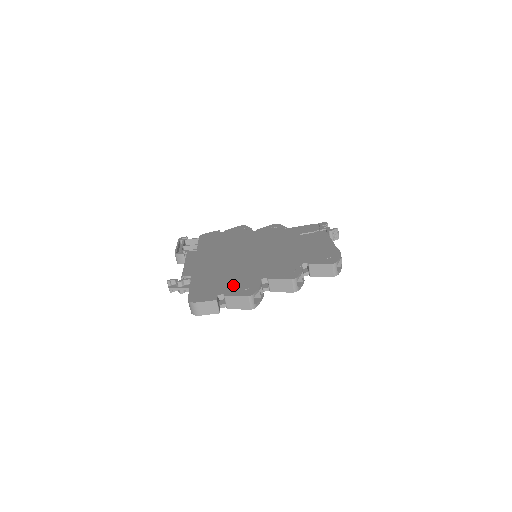
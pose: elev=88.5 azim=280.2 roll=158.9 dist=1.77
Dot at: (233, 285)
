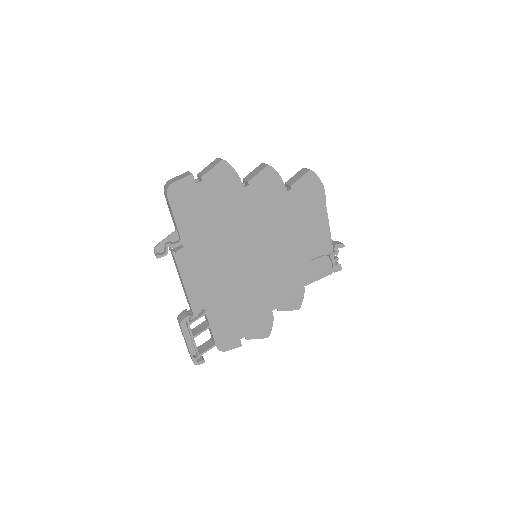
Dot at: occluded
